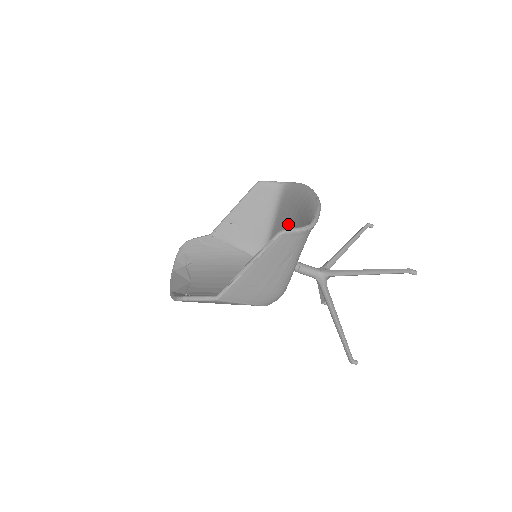
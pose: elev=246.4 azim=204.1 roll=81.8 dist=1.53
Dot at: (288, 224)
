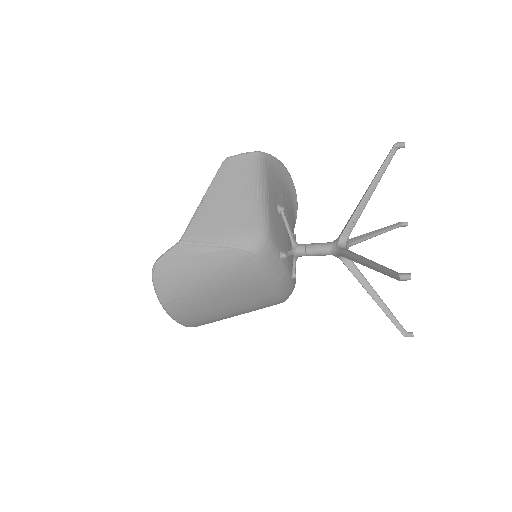
Dot at: occluded
